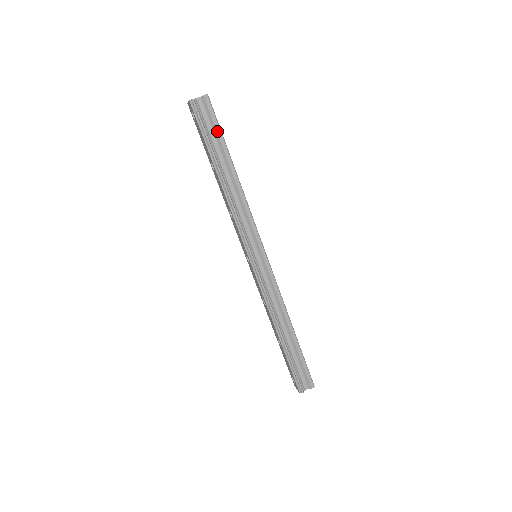
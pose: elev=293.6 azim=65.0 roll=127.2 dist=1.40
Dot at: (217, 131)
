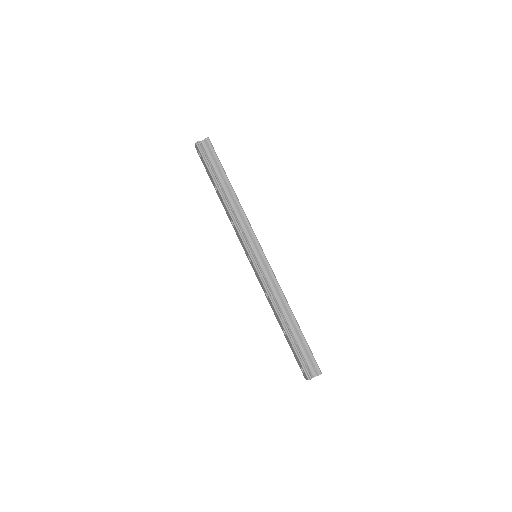
Dot at: (217, 161)
